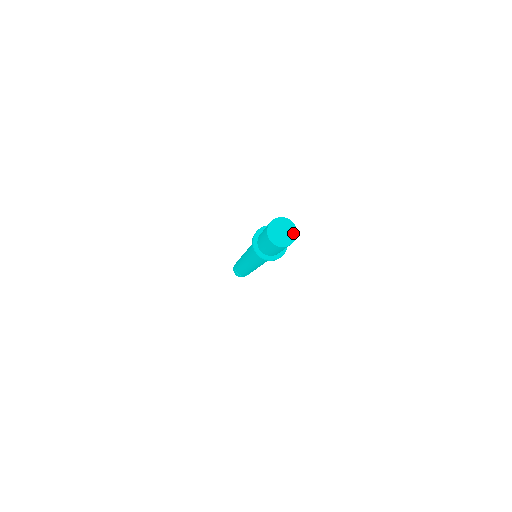
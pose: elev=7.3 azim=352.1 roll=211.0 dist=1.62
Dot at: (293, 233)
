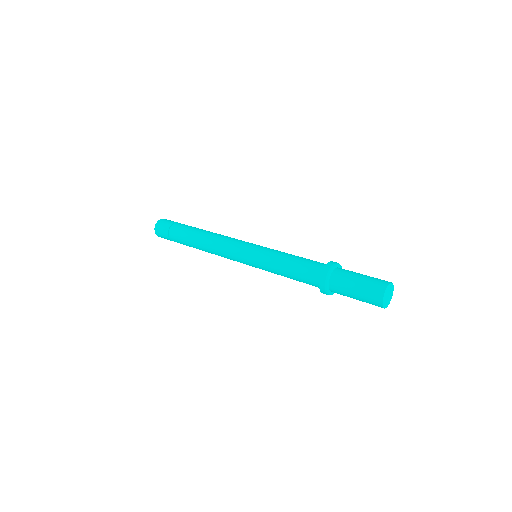
Dot at: (390, 299)
